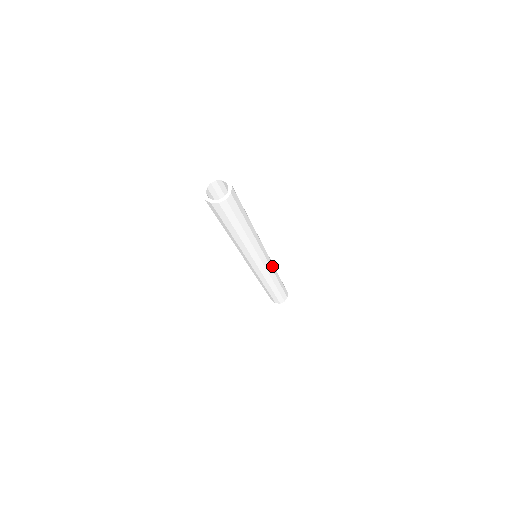
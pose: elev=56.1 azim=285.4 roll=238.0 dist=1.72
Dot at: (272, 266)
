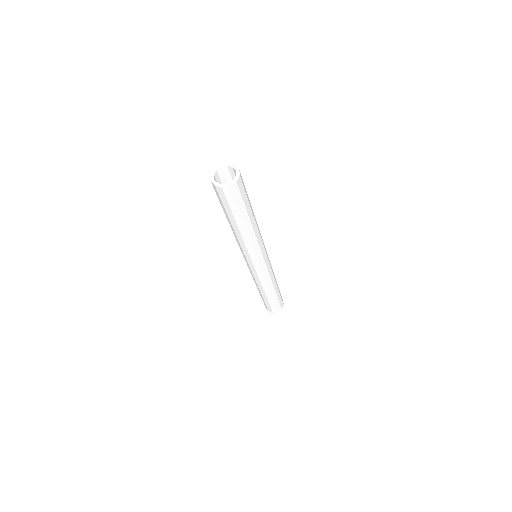
Dot at: (271, 267)
